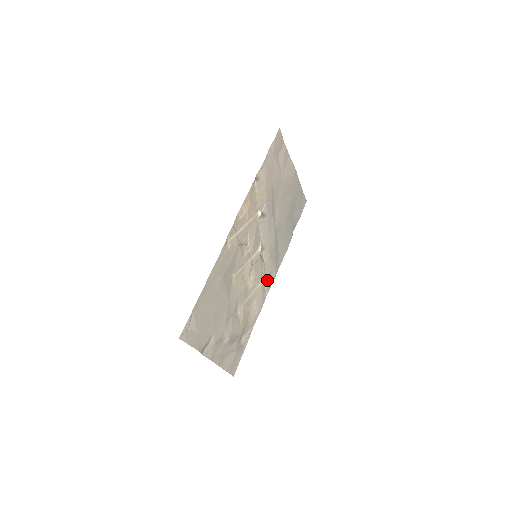
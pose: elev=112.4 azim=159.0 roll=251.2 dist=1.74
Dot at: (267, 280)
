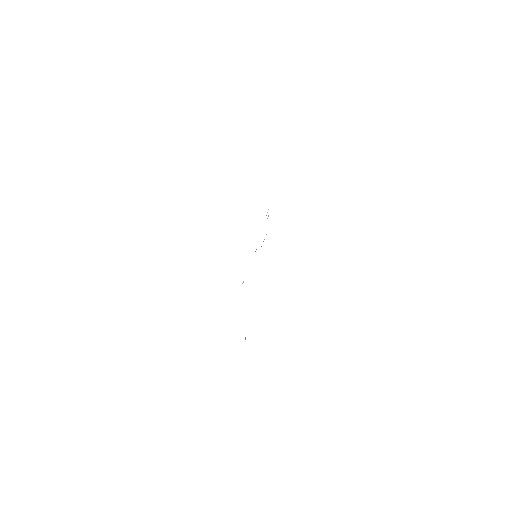
Dot at: occluded
